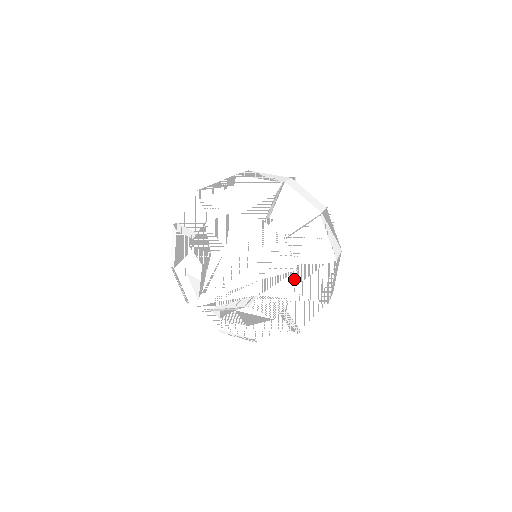
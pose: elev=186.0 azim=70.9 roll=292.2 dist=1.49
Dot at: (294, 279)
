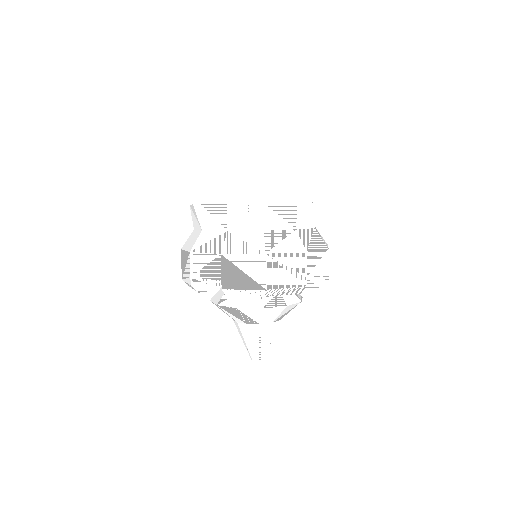
Dot at: occluded
